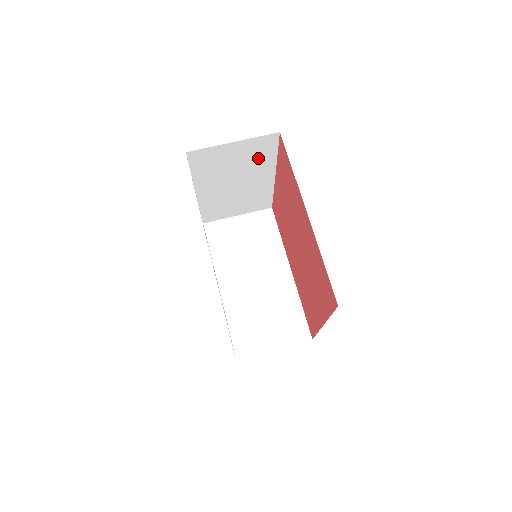
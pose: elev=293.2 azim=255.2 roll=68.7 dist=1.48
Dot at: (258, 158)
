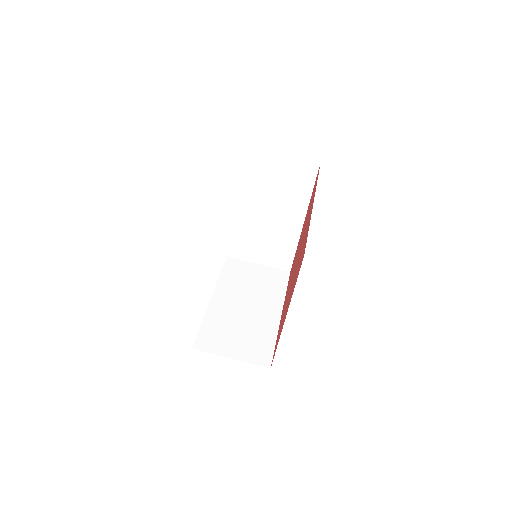
Dot at: occluded
